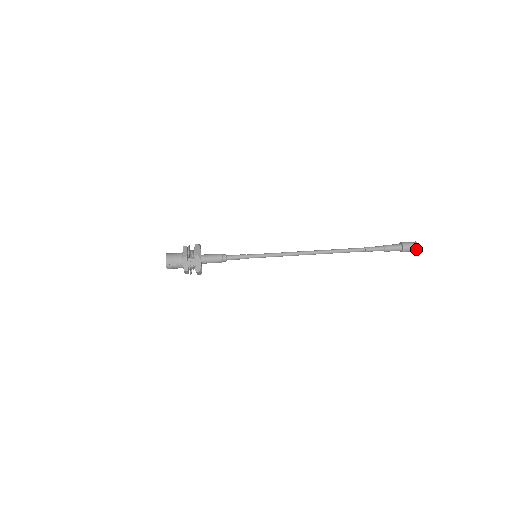
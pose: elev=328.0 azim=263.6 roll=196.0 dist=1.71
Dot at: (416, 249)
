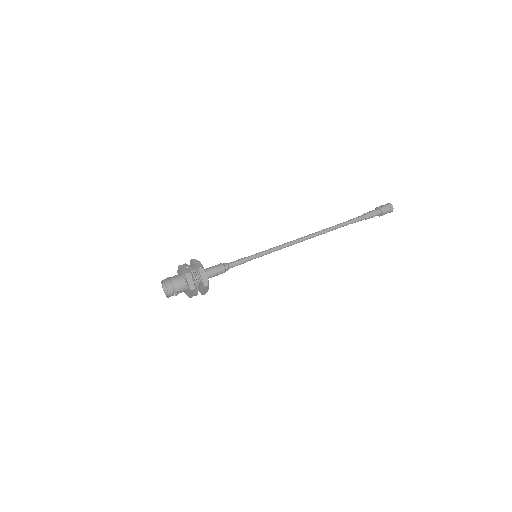
Dot at: (390, 212)
